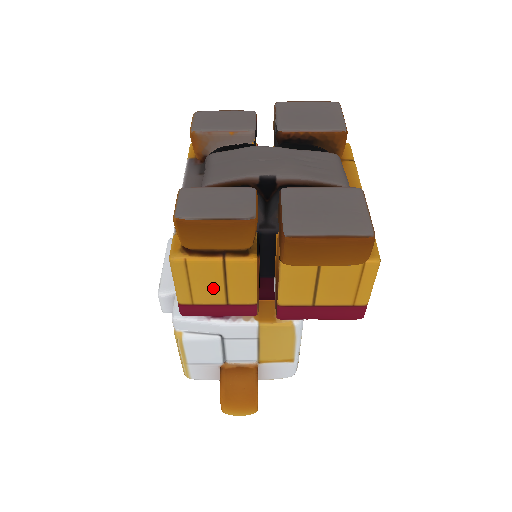
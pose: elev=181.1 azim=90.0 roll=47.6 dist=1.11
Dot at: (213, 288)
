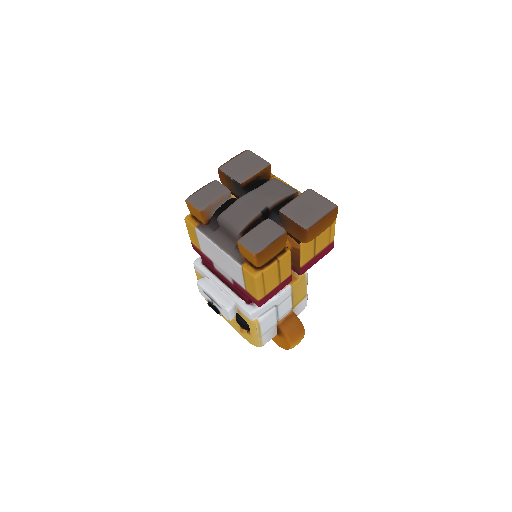
Dot at: (274, 279)
